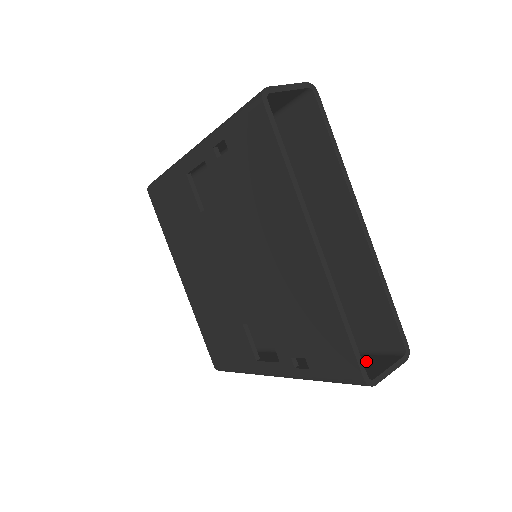
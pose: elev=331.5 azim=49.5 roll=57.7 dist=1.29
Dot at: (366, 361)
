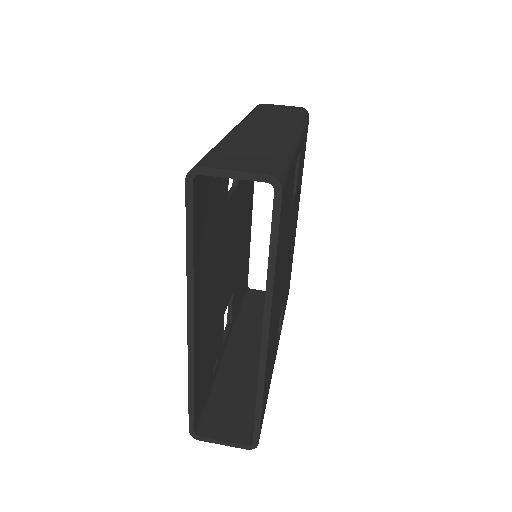
Dot at: (240, 414)
